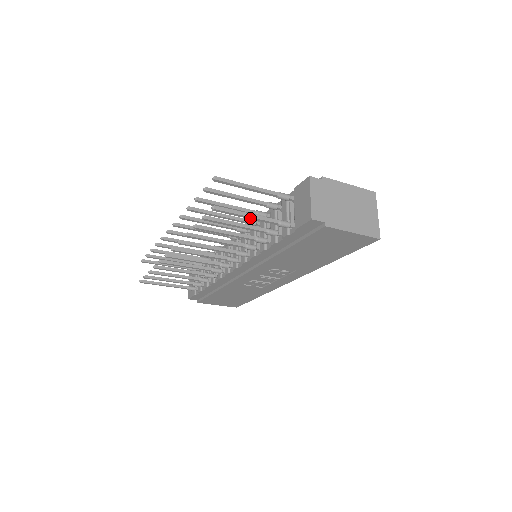
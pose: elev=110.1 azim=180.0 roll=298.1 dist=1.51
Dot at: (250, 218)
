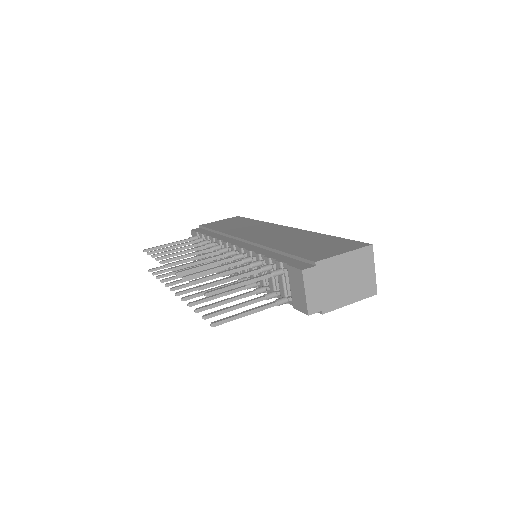
Dot at: (248, 314)
